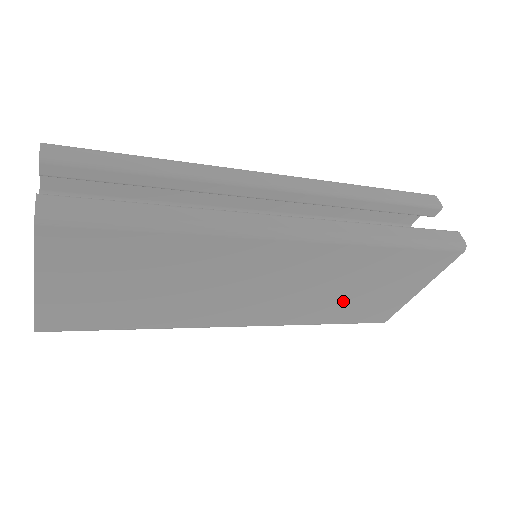
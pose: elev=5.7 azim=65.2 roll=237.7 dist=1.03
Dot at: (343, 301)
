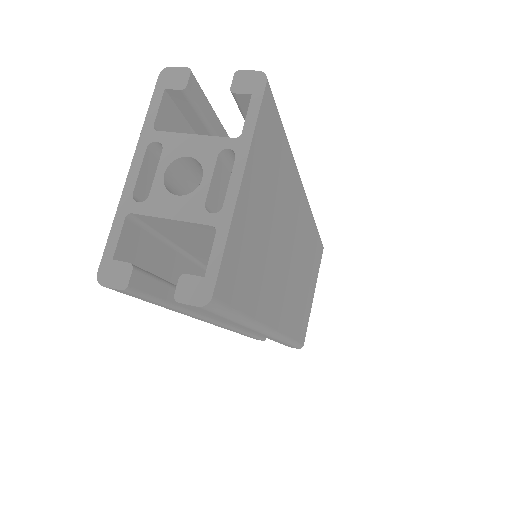
Dot at: (301, 300)
